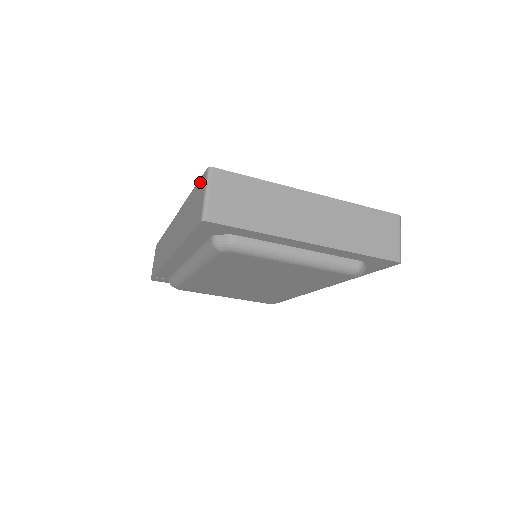
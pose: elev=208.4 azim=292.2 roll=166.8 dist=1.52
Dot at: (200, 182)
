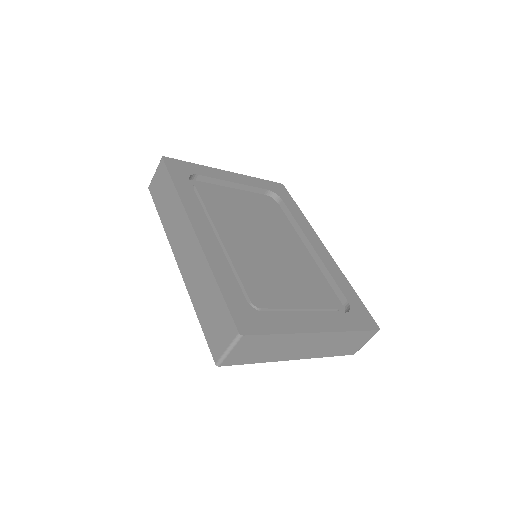
Dot at: (228, 317)
